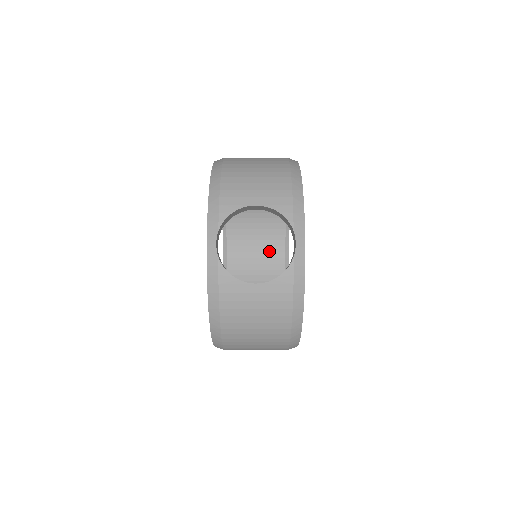
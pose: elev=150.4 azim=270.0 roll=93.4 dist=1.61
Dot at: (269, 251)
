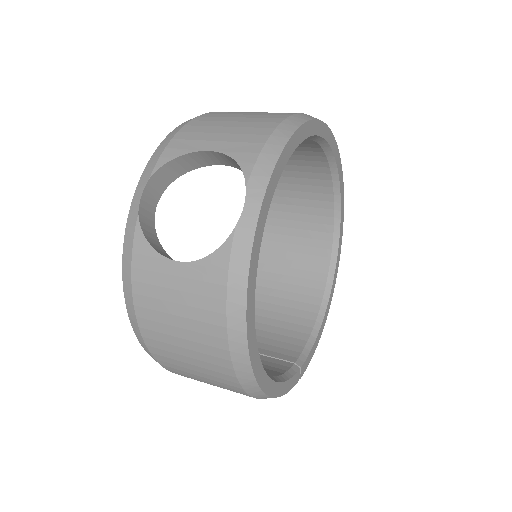
Dot at: (307, 269)
